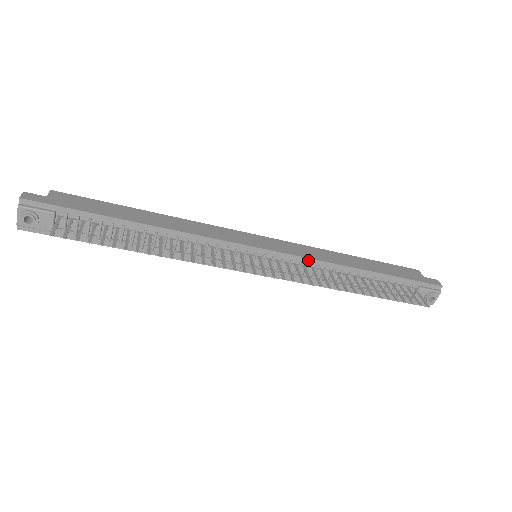
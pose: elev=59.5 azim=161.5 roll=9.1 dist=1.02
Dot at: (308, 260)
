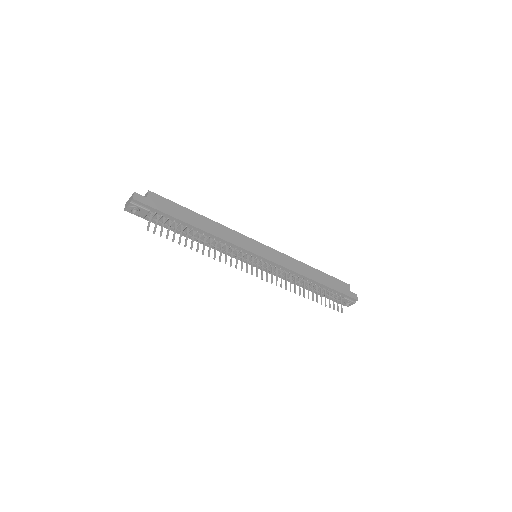
Dot at: (285, 268)
